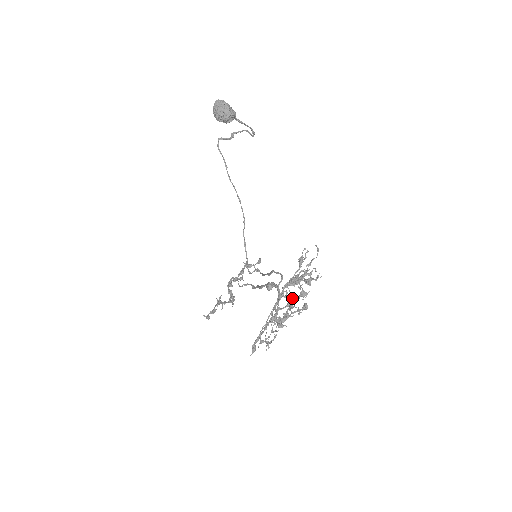
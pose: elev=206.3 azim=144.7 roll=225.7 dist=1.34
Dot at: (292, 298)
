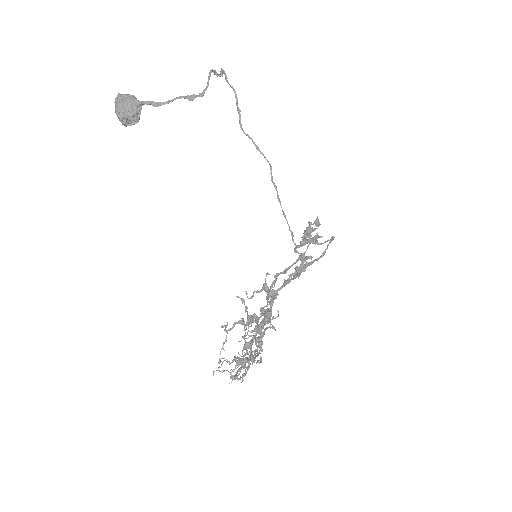
Dot at: (261, 334)
